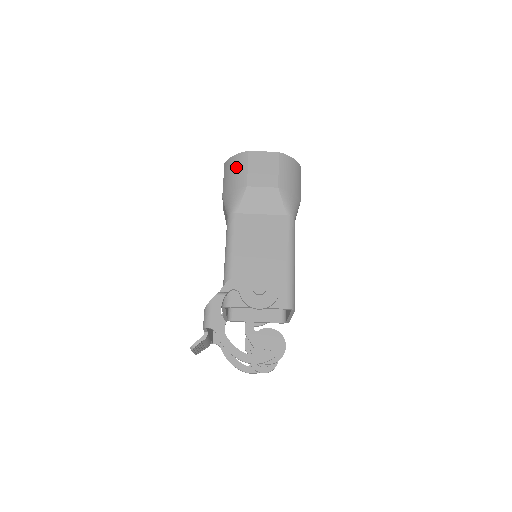
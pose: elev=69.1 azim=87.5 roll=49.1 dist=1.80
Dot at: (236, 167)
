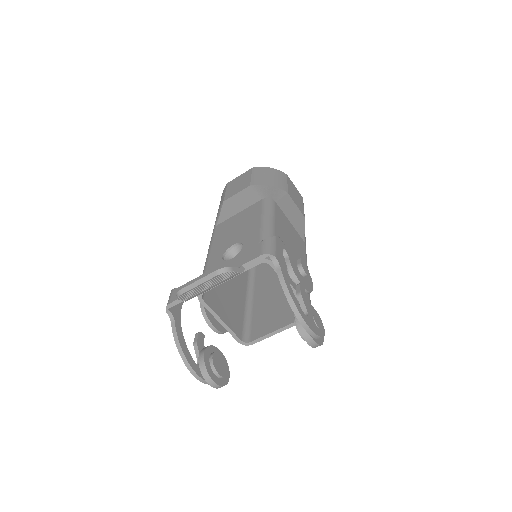
Dot at: (275, 175)
